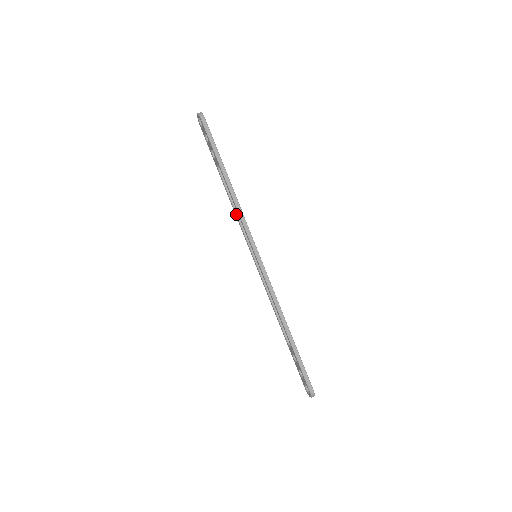
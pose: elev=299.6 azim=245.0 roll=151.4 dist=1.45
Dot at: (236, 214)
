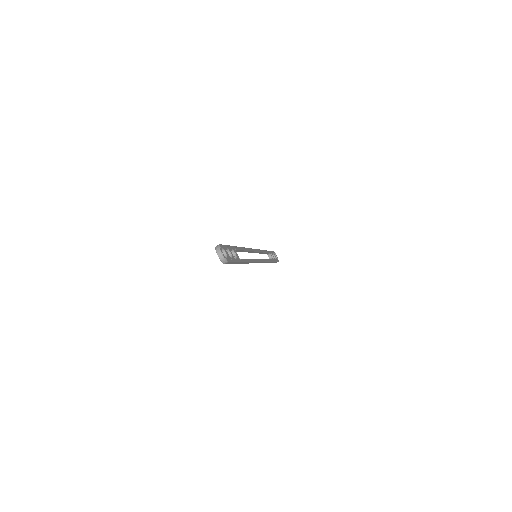
Dot at: occluded
